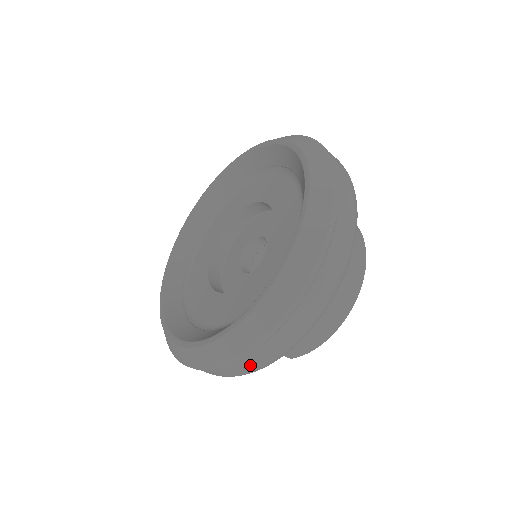
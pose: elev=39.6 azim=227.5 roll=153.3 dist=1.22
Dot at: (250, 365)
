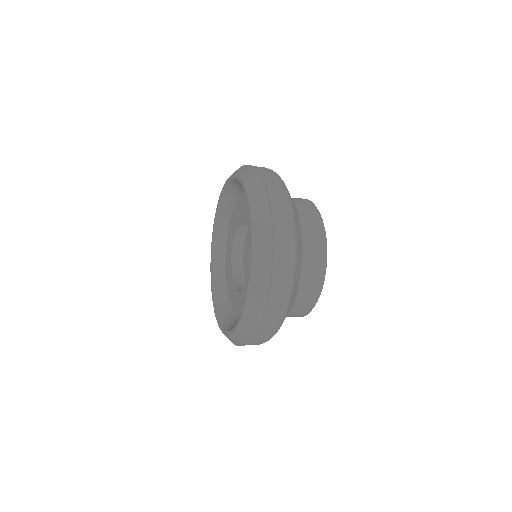
Dot at: (261, 339)
